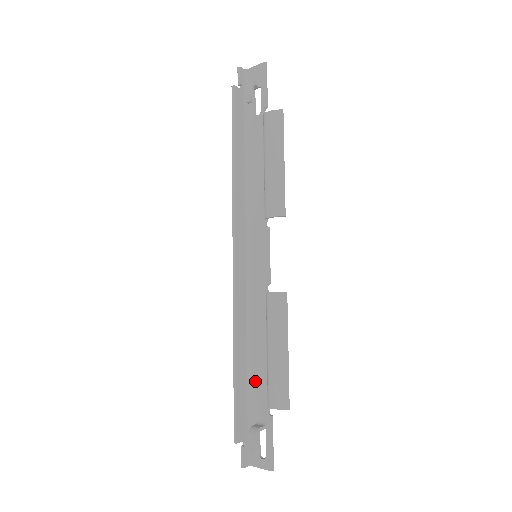
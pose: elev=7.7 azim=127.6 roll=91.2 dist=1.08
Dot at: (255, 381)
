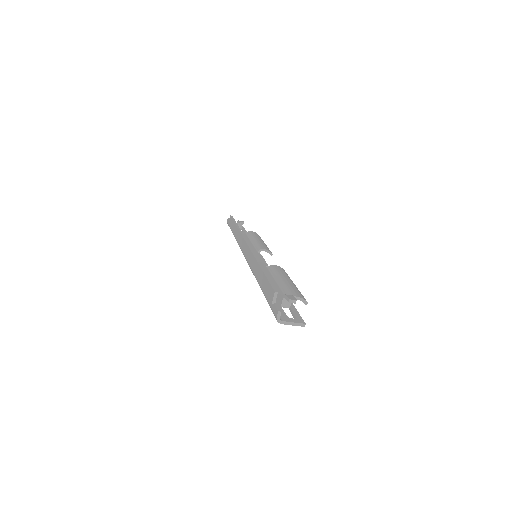
Dot at: occluded
